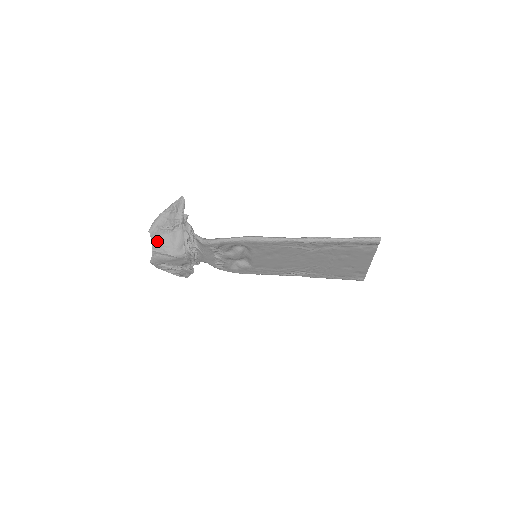
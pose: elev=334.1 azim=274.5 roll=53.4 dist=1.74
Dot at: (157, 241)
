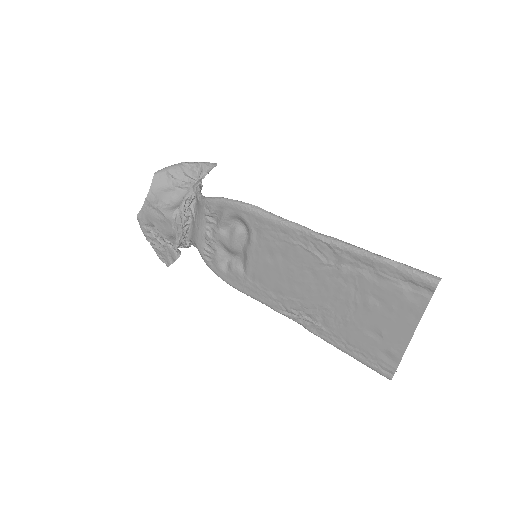
Dot at: (157, 189)
